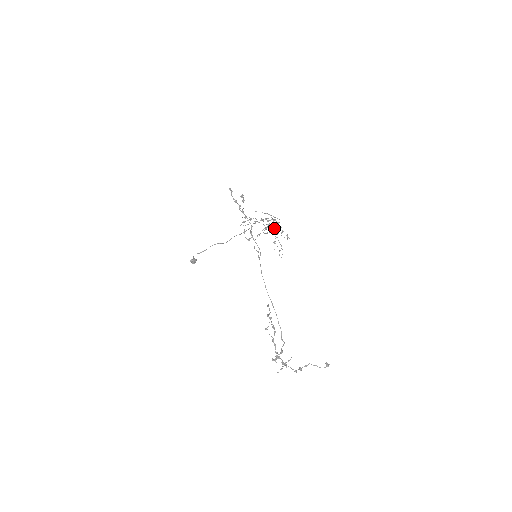
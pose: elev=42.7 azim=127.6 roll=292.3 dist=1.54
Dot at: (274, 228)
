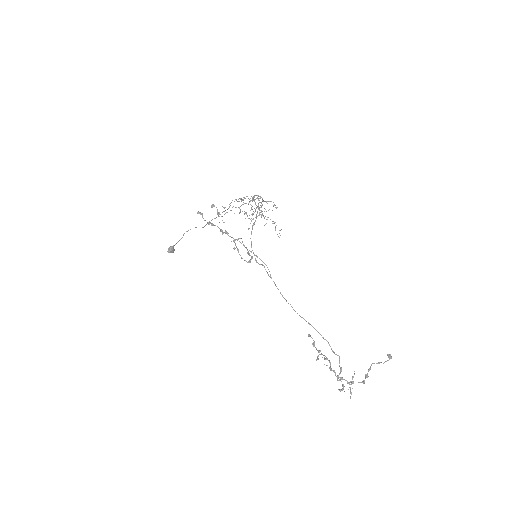
Dot at: occluded
